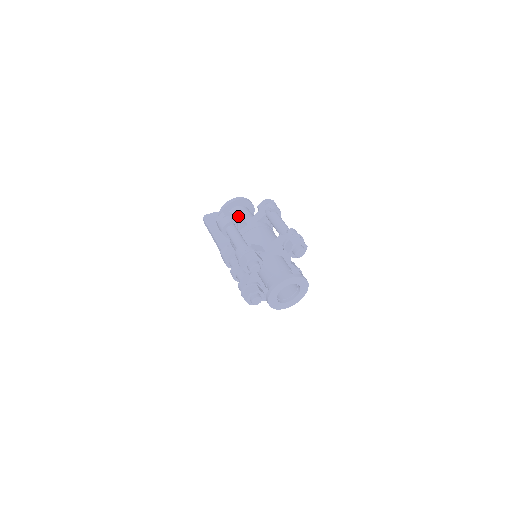
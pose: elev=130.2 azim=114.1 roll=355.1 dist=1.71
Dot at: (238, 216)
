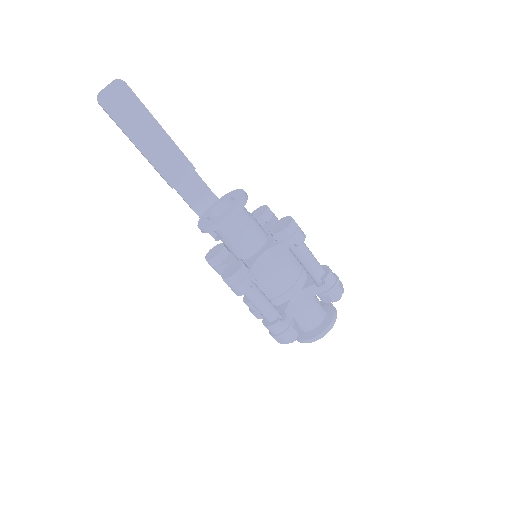
Dot at: (239, 240)
